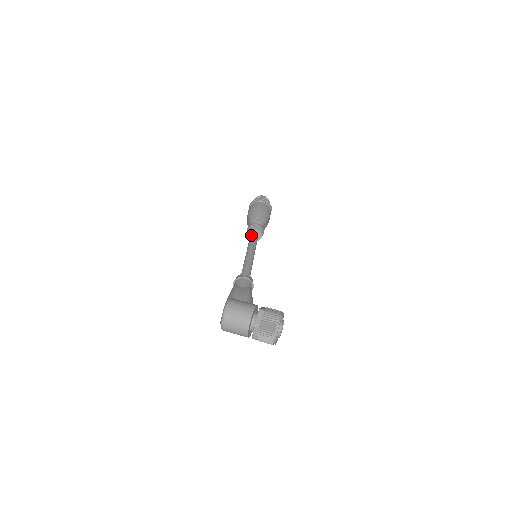
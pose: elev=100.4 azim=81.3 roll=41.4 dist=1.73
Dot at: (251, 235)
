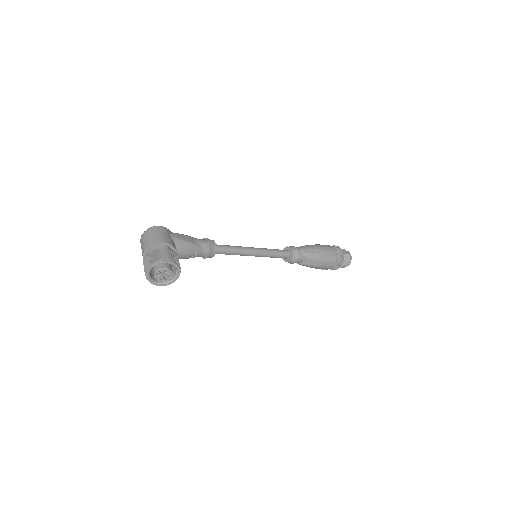
Dot at: occluded
